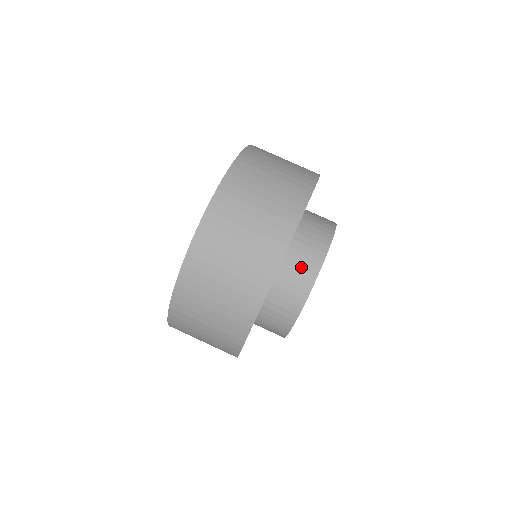
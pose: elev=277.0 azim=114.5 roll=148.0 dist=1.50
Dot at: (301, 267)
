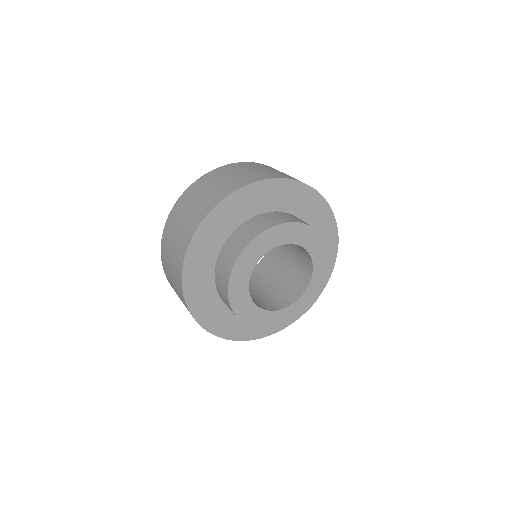
Dot at: (280, 217)
